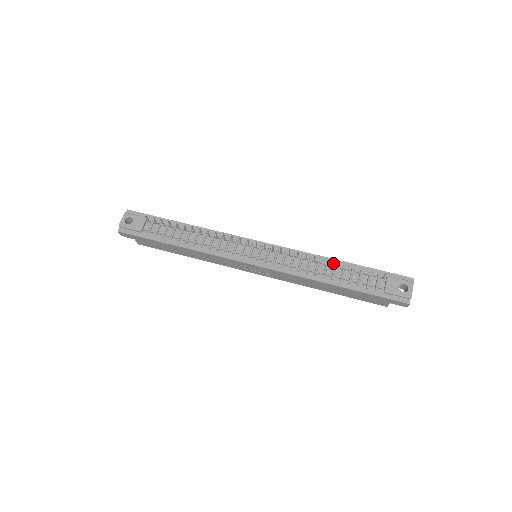
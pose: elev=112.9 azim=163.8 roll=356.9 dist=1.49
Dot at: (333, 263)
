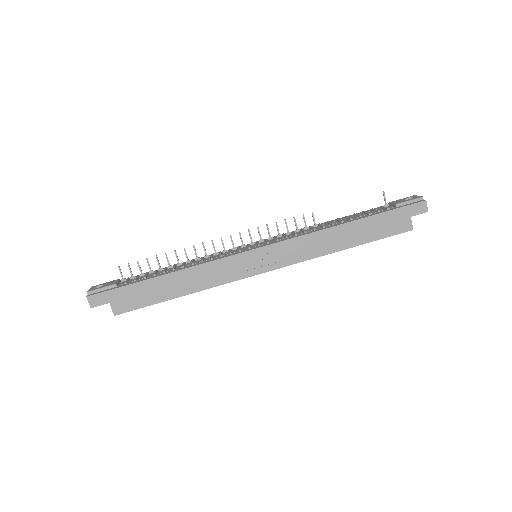
Dot at: (334, 221)
